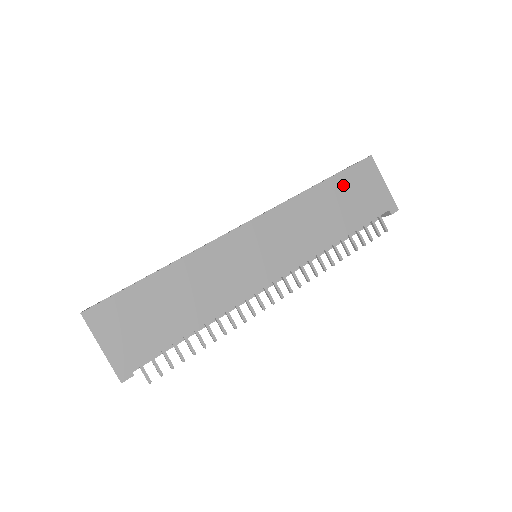
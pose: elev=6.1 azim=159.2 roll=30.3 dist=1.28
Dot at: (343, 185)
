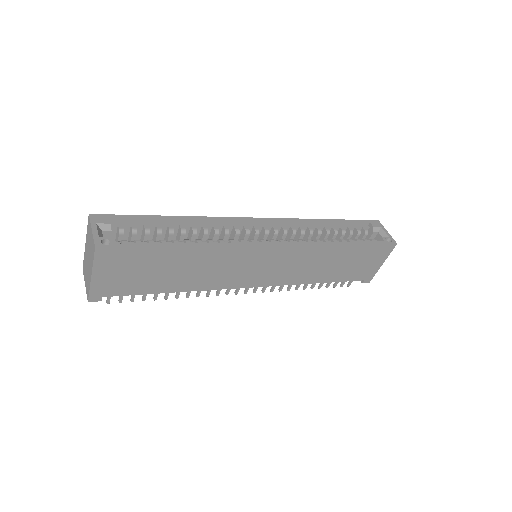
Dot at: (359, 253)
